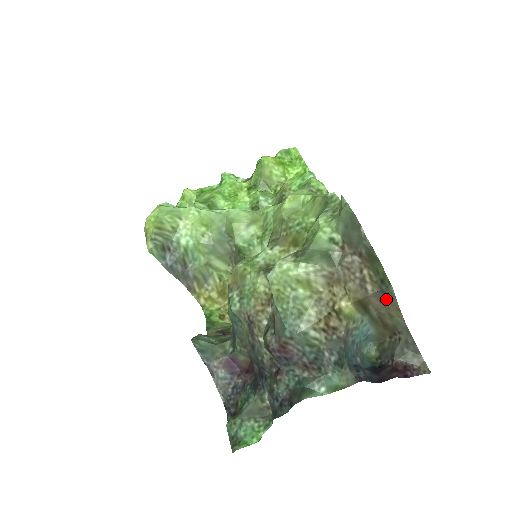
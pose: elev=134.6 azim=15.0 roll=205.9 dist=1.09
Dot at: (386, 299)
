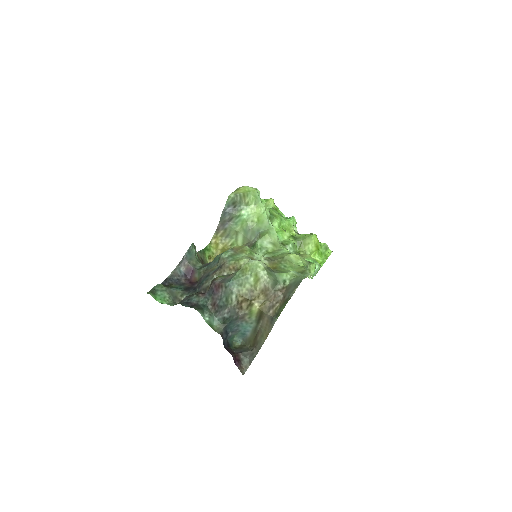
Dot at: (270, 324)
